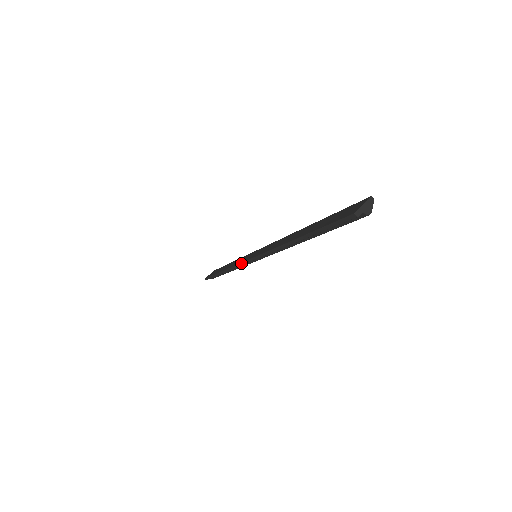
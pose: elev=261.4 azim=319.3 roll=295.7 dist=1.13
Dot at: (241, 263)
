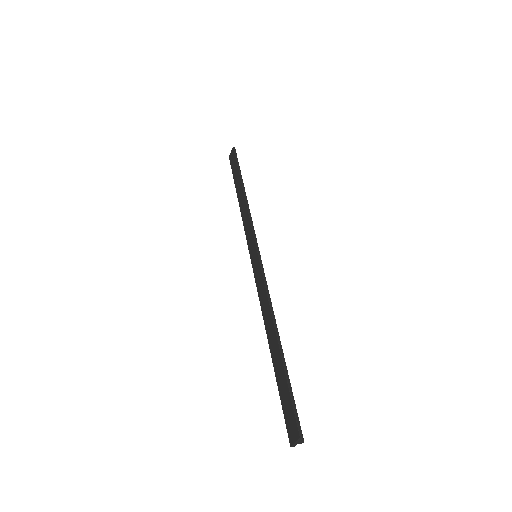
Dot at: occluded
